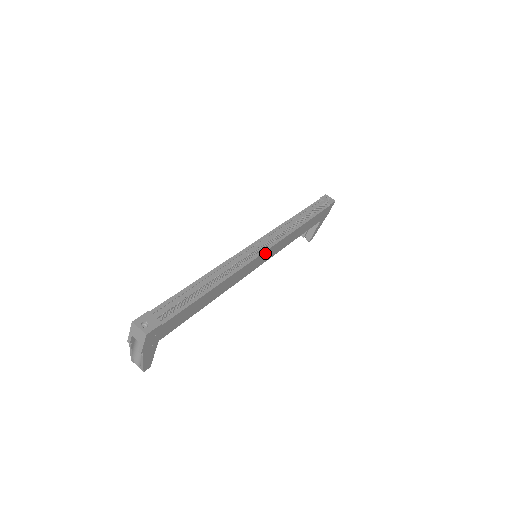
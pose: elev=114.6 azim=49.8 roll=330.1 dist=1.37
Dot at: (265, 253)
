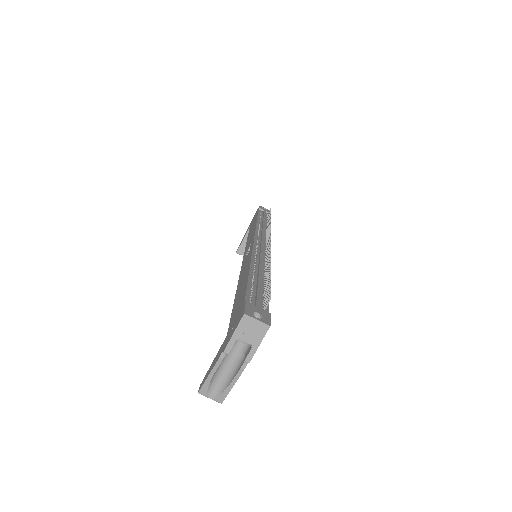
Dot at: occluded
